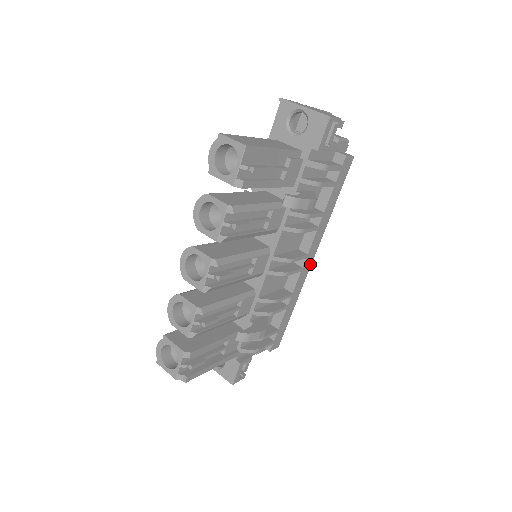
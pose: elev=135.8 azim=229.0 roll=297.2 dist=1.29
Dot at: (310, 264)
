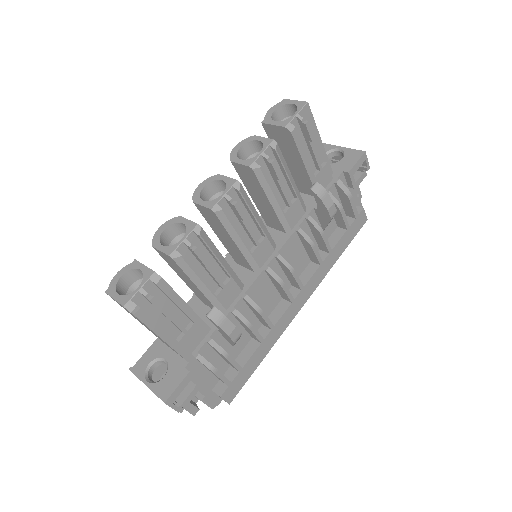
Dot at: (300, 307)
